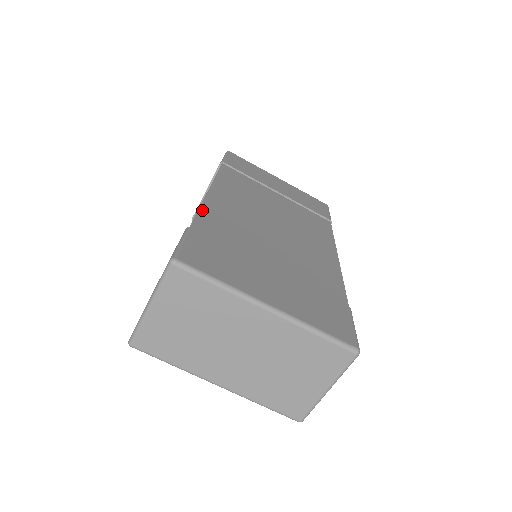
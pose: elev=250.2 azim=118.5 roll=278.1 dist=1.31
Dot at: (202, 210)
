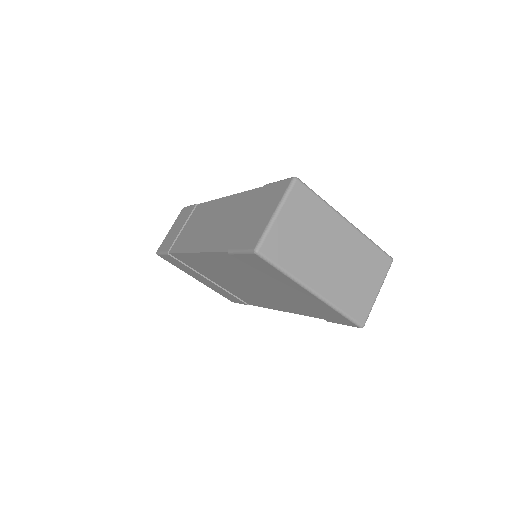
Dot at: occluded
